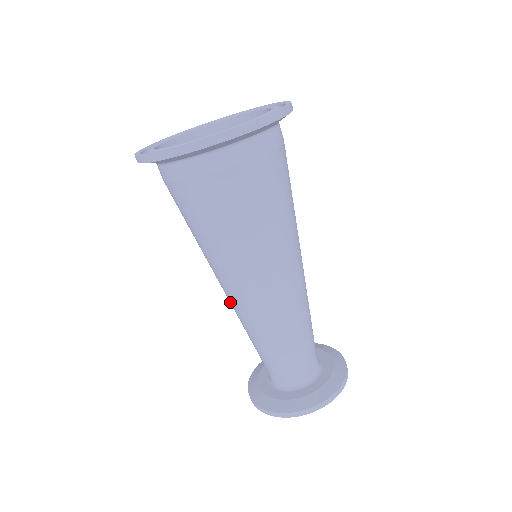
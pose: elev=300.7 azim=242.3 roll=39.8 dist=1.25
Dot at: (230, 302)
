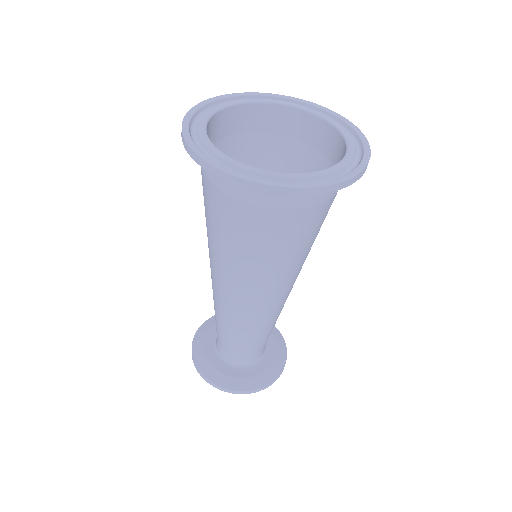
Dot at: (219, 297)
